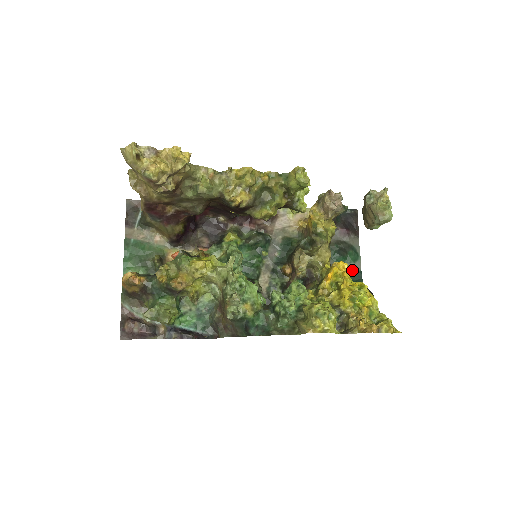
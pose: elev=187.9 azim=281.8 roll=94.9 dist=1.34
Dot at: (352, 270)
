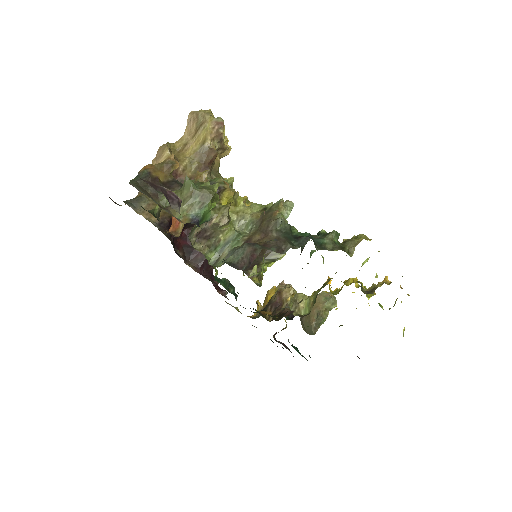
Dot at: occluded
